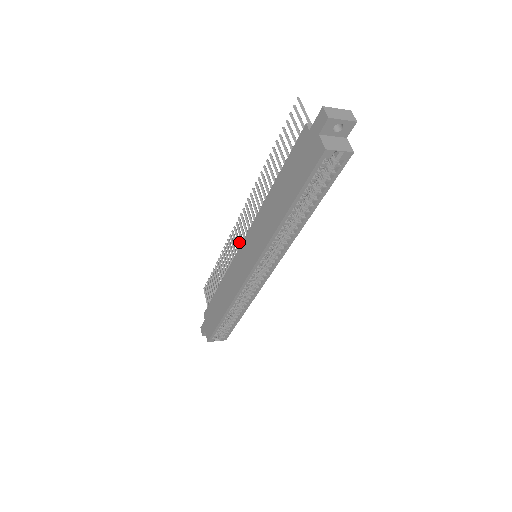
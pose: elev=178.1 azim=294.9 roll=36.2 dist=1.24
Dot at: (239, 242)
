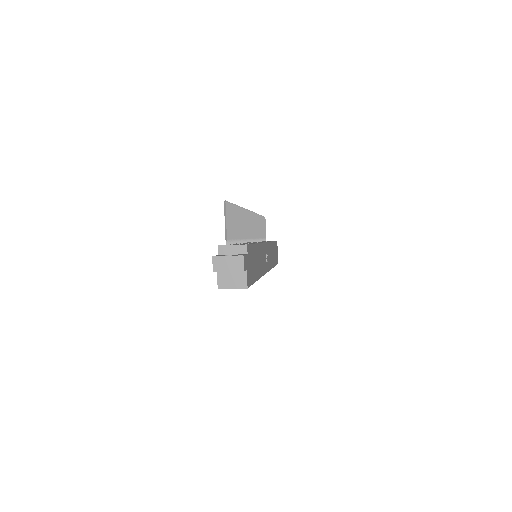
Dot at: (253, 230)
